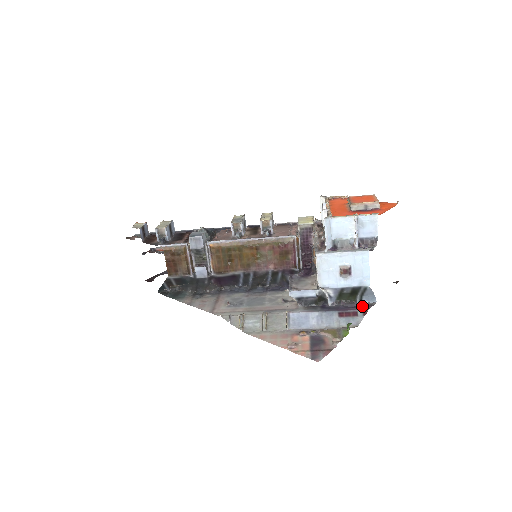
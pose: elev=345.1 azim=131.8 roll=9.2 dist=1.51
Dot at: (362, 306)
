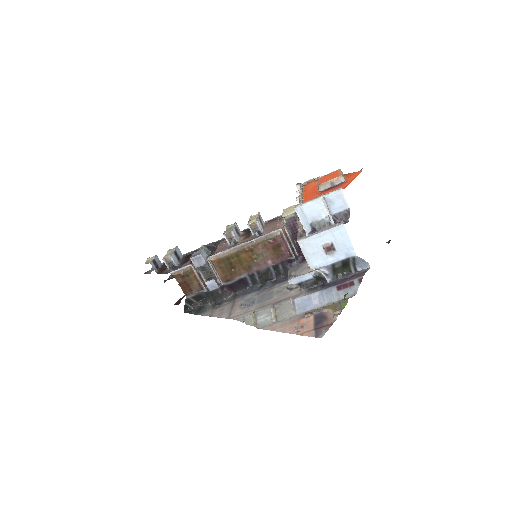
Dot at: (357, 274)
